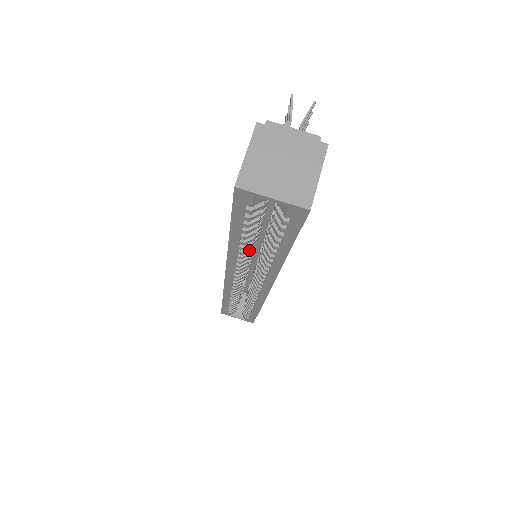
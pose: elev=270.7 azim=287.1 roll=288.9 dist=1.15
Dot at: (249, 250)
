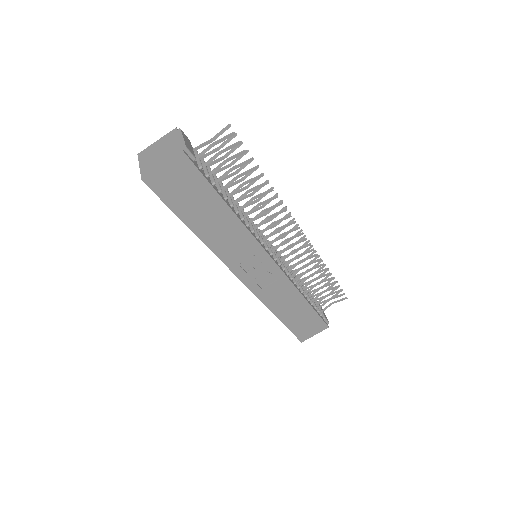
Dot at: occluded
